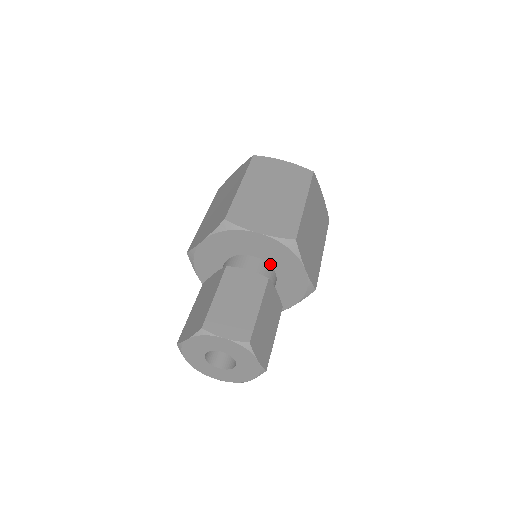
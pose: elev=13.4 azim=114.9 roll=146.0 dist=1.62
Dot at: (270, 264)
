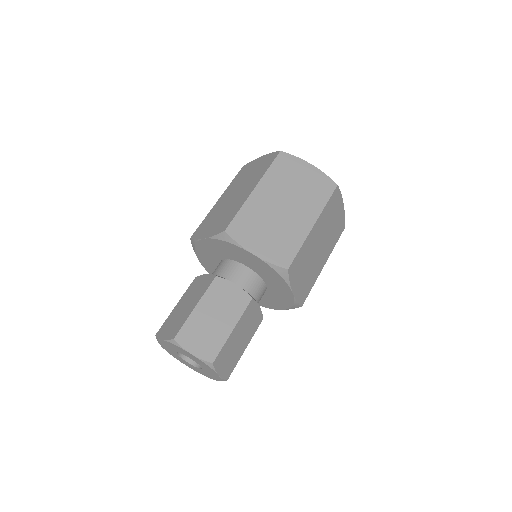
Dot at: (262, 277)
